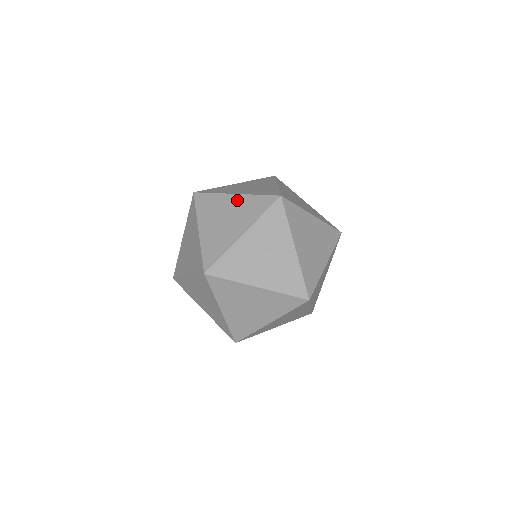
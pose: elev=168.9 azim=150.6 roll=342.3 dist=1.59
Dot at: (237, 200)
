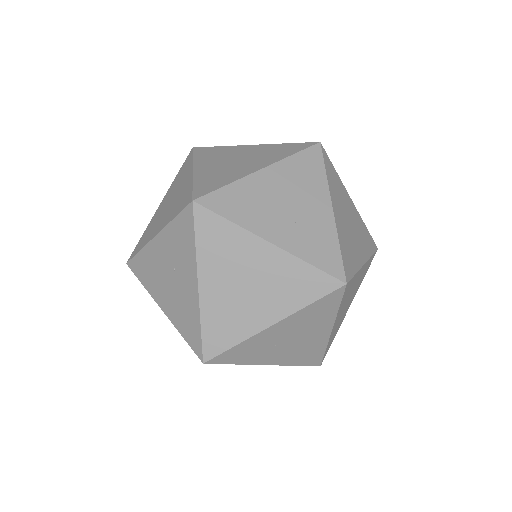
Dot at: (186, 181)
